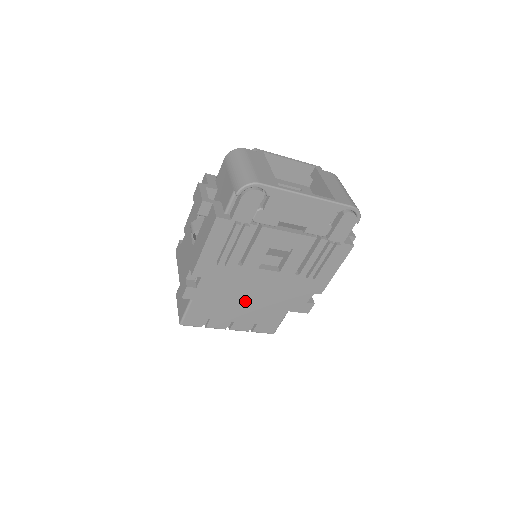
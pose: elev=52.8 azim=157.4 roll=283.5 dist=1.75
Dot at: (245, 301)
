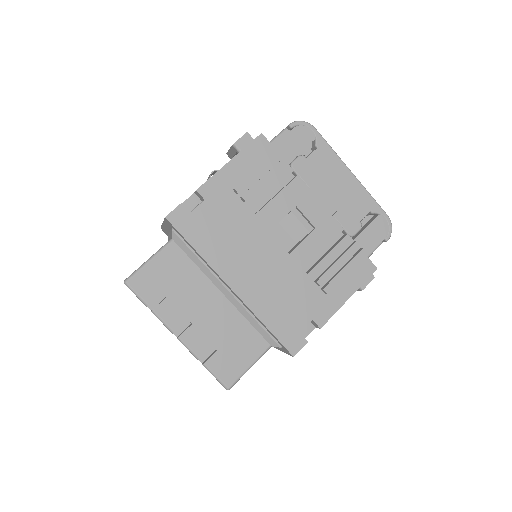
Dot at: (231, 276)
